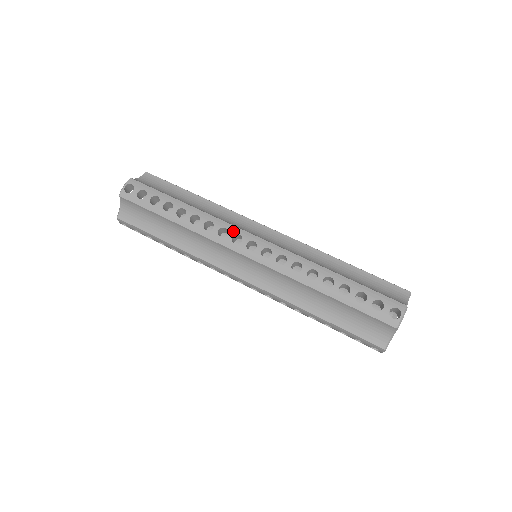
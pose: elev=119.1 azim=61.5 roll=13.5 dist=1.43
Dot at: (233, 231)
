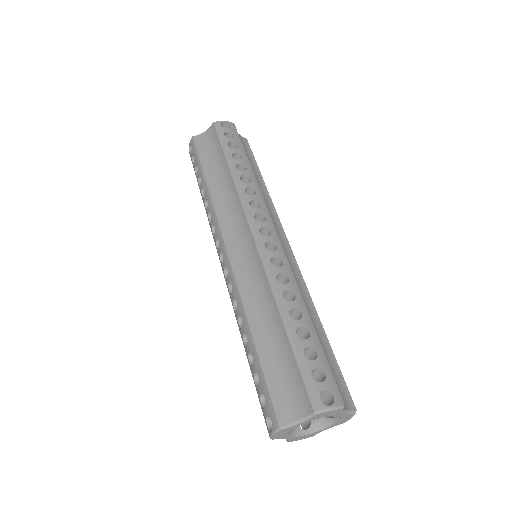
Dot at: (264, 211)
